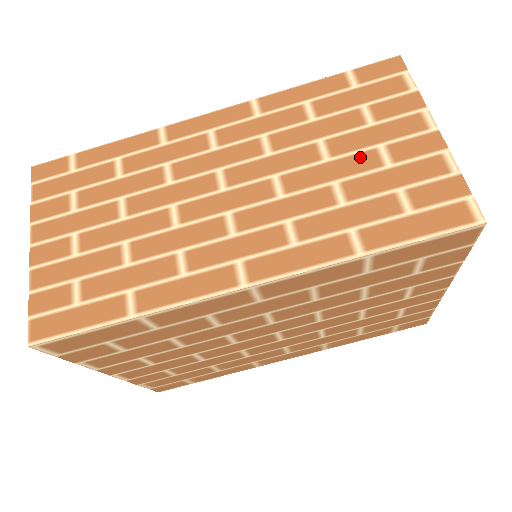
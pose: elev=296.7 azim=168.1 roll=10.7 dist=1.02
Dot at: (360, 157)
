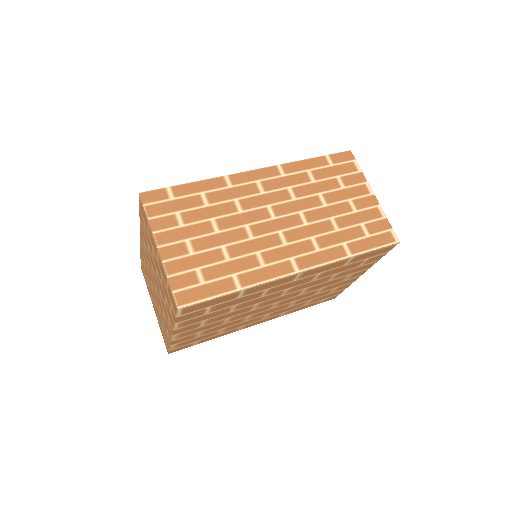
Dot at: (341, 205)
